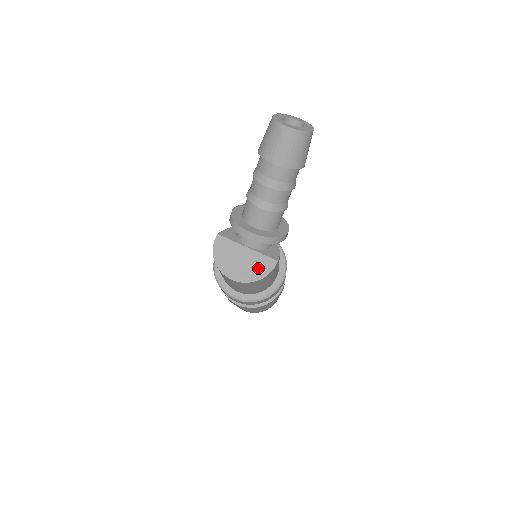
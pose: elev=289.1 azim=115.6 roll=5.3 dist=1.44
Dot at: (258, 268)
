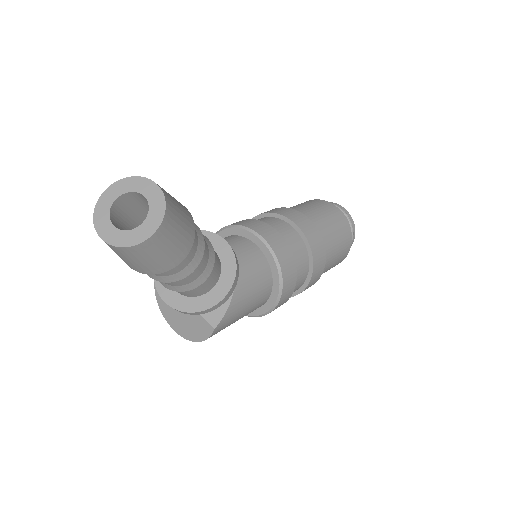
Dot at: (195, 328)
